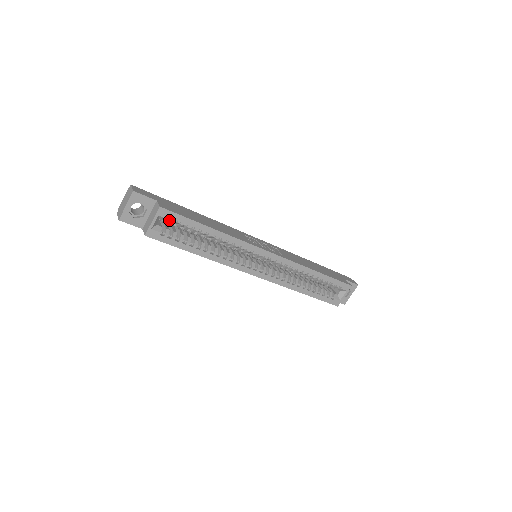
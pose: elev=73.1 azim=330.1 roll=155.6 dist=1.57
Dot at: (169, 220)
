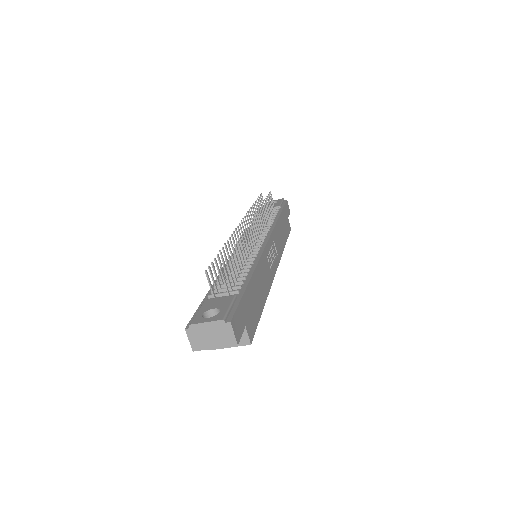
Dot at: occluded
